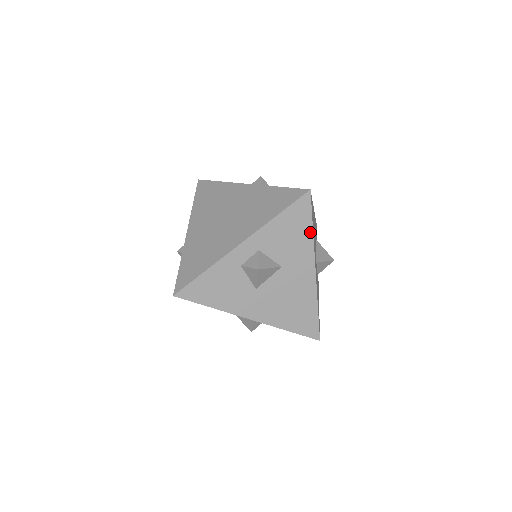
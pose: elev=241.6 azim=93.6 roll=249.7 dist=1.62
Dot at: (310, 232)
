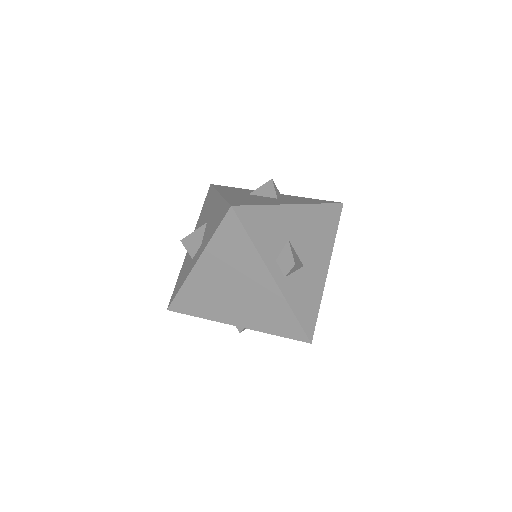
Dot at: occluded
